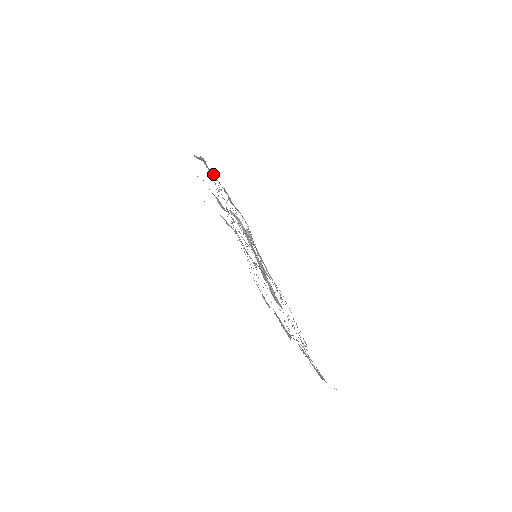
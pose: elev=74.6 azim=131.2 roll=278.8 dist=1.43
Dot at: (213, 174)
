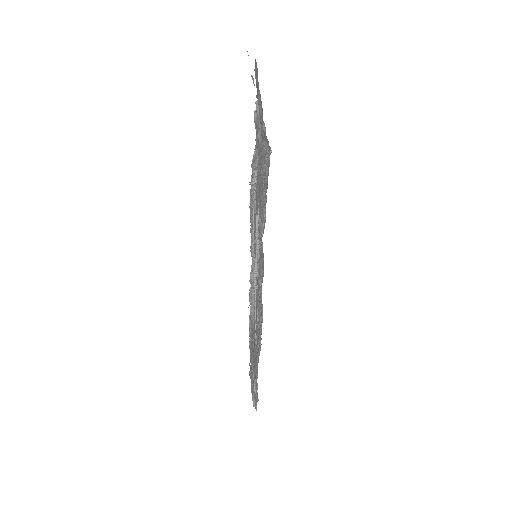
Dot at: occluded
